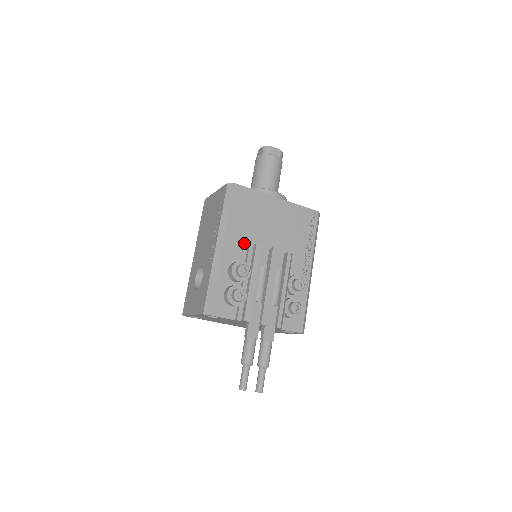
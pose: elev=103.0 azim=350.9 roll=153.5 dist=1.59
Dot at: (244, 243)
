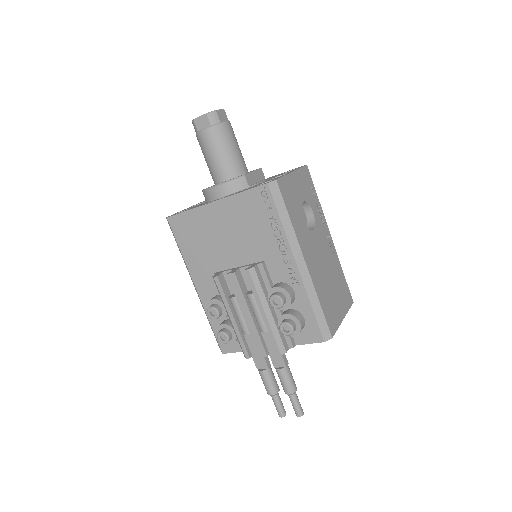
Dot at: (211, 274)
